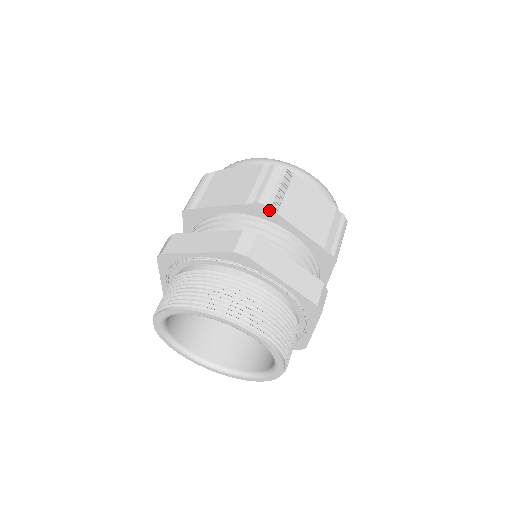
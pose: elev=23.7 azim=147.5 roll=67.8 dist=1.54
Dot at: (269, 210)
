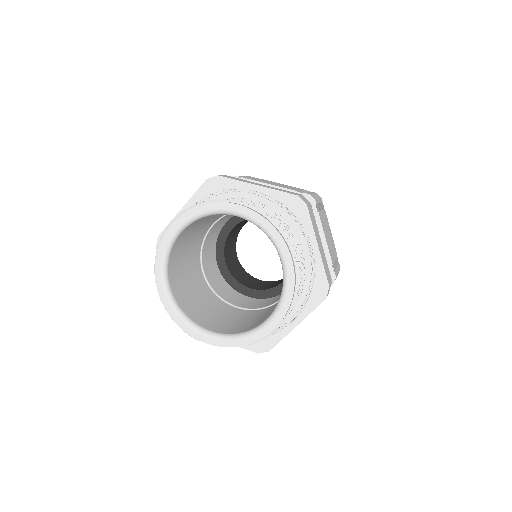
Dot at: occluded
